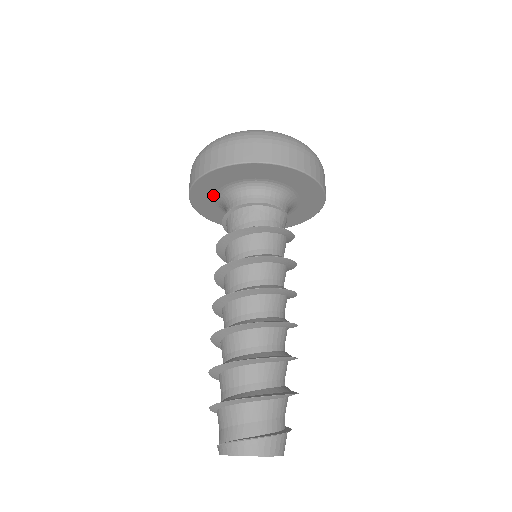
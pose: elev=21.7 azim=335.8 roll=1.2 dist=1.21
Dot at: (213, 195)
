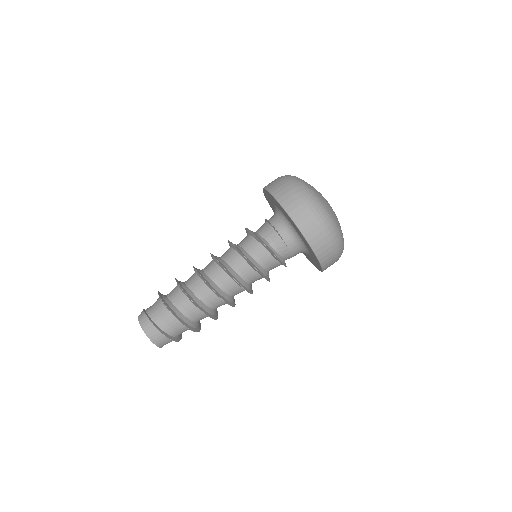
Dot at: occluded
